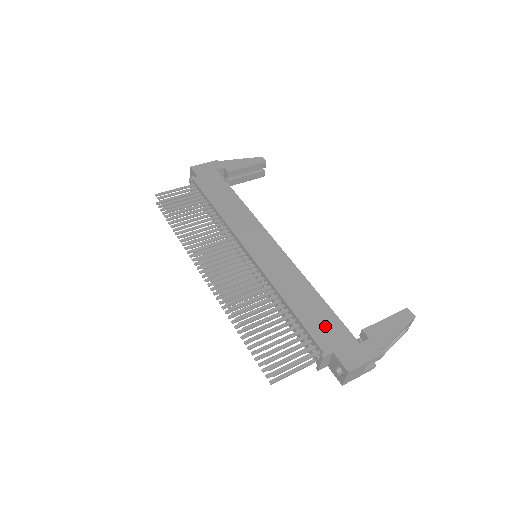
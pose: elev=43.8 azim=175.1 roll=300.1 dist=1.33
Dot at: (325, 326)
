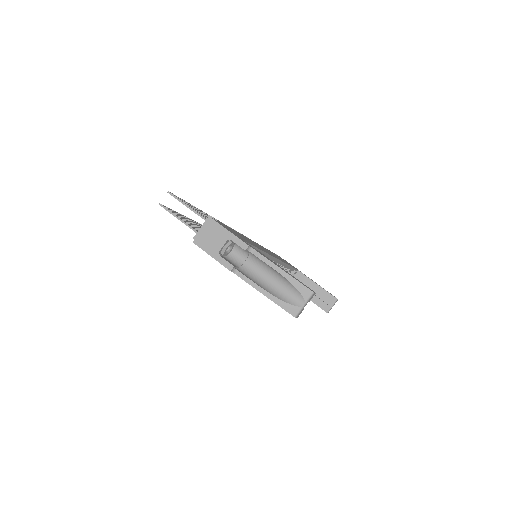
Dot at: (238, 234)
